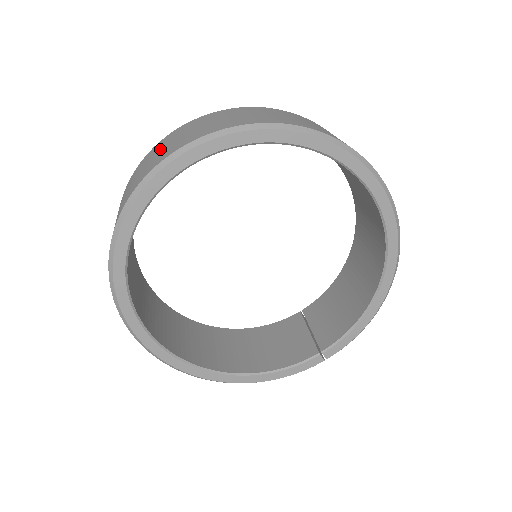
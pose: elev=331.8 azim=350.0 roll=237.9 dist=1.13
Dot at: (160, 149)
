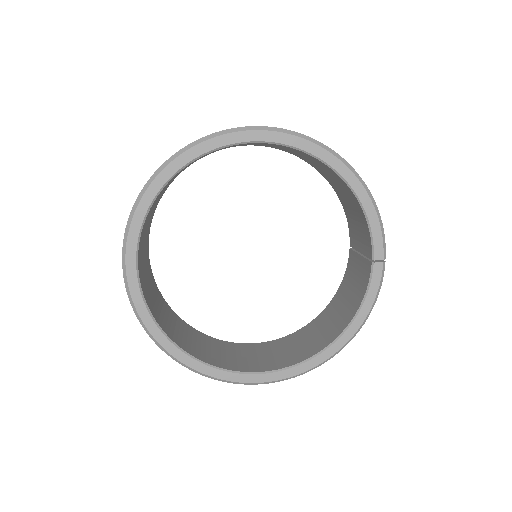
Dot at: occluded
